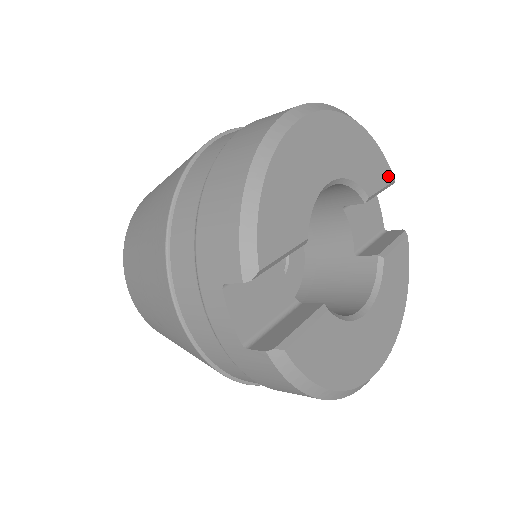
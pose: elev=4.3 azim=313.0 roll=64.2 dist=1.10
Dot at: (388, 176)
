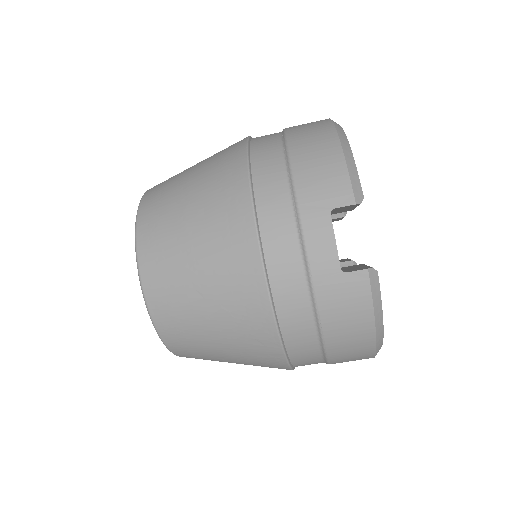
Dot at: occluded
